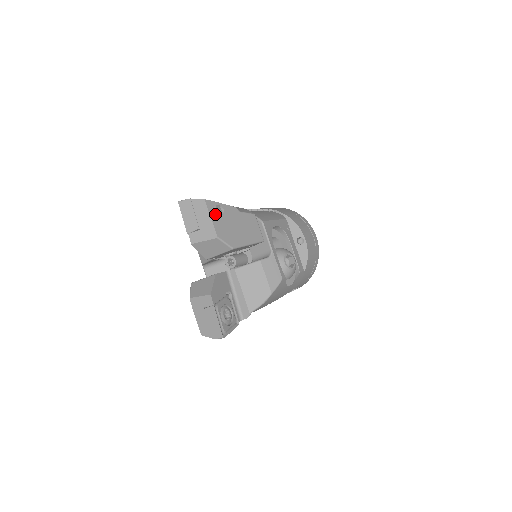
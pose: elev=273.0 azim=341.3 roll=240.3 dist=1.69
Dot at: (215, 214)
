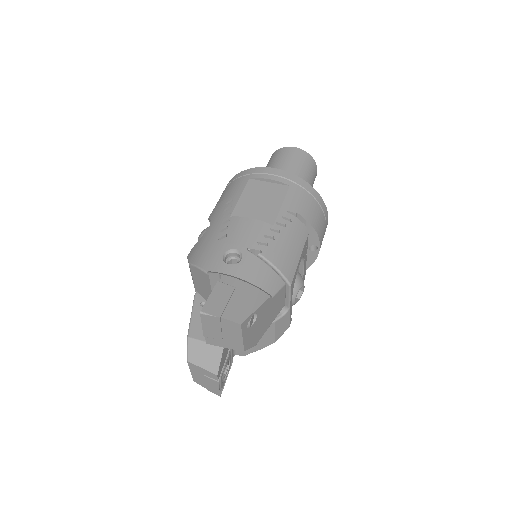
Dot at: (247, 329)
